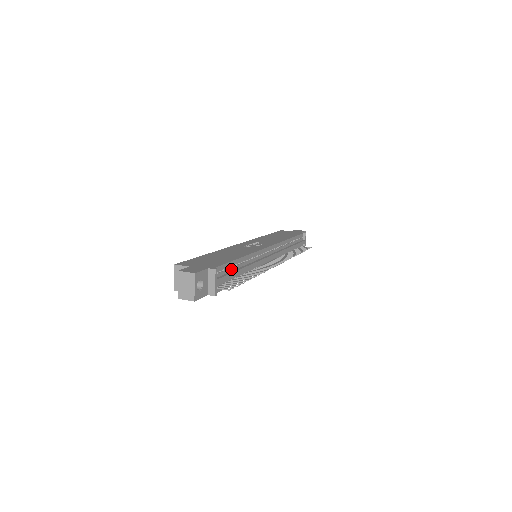
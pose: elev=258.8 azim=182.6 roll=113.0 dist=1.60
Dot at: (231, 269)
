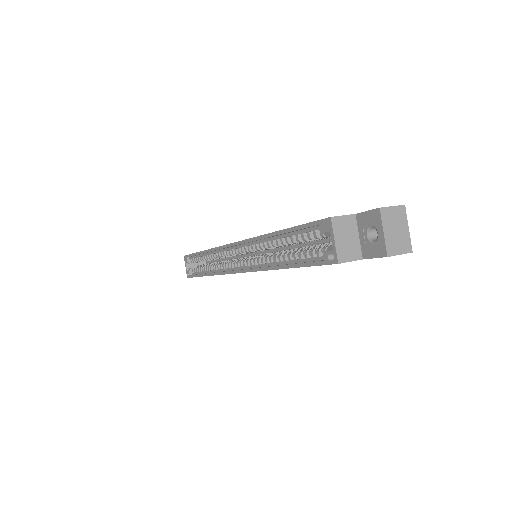
Dot at: occluded
